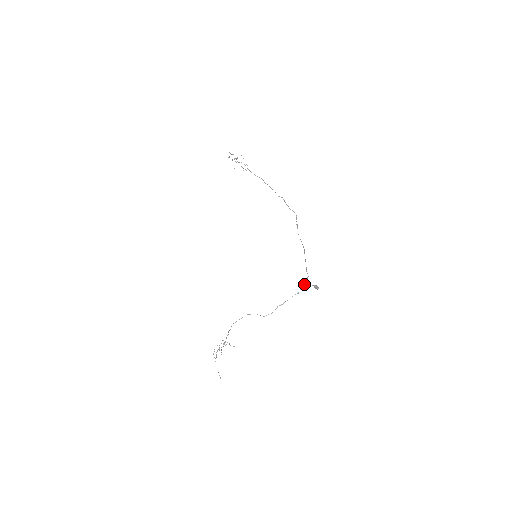
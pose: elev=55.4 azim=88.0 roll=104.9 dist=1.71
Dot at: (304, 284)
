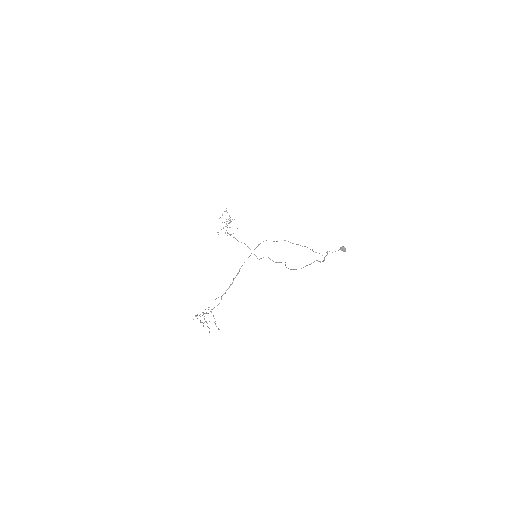
Dot at: (327, 251)
